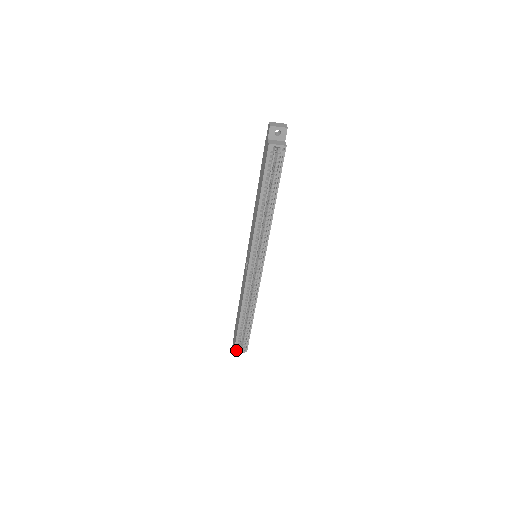
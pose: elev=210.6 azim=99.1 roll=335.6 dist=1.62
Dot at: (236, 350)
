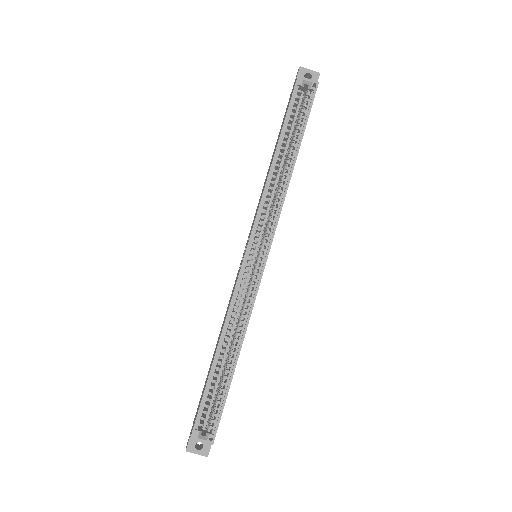
Dot at: (194, 436)
